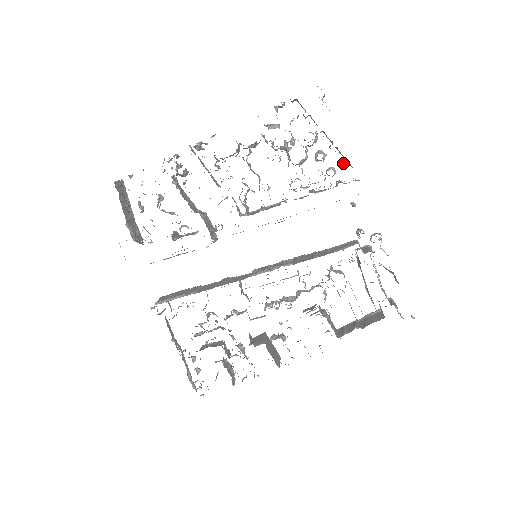
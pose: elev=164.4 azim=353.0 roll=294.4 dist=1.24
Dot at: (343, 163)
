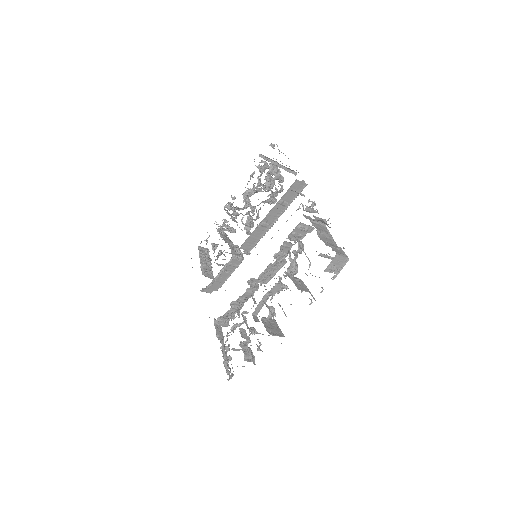
Dot at: occluded
